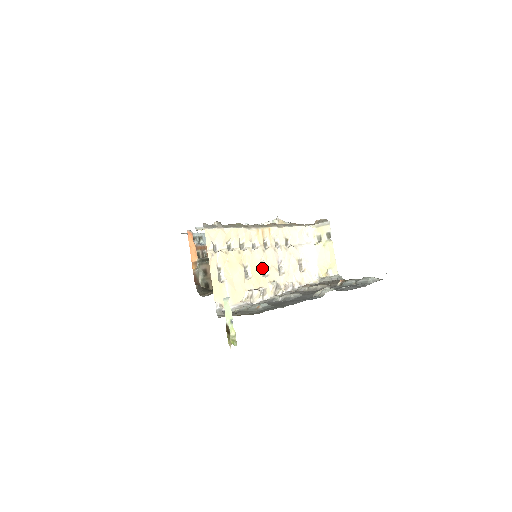
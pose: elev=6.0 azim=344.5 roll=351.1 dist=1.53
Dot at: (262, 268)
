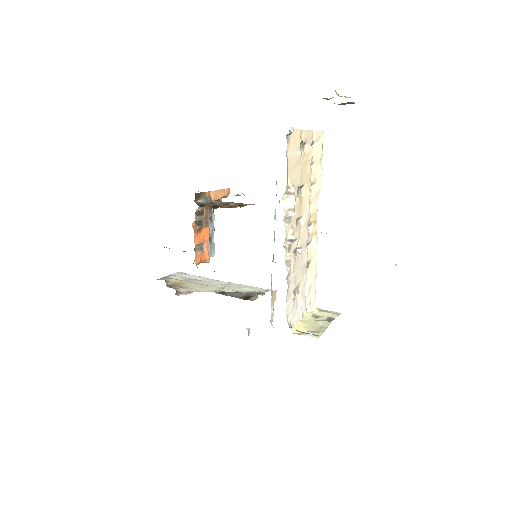
Dot at: (297, 221)
